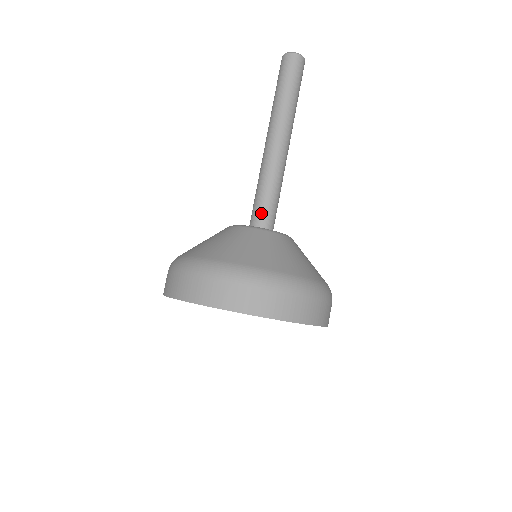
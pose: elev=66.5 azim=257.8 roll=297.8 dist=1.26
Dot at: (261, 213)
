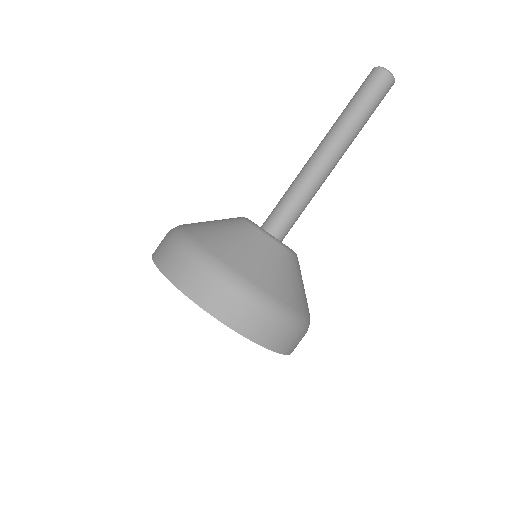
Dot at: (274, 216)
